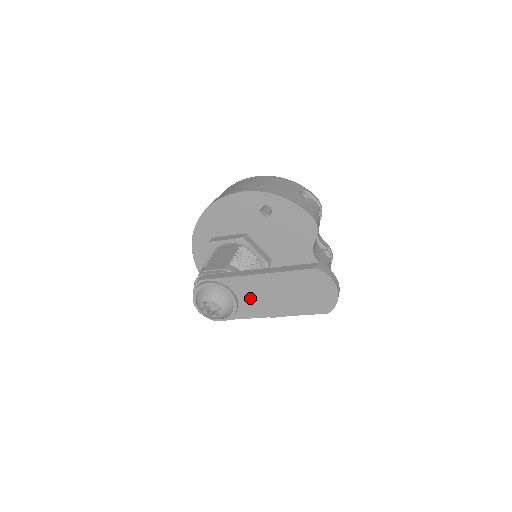
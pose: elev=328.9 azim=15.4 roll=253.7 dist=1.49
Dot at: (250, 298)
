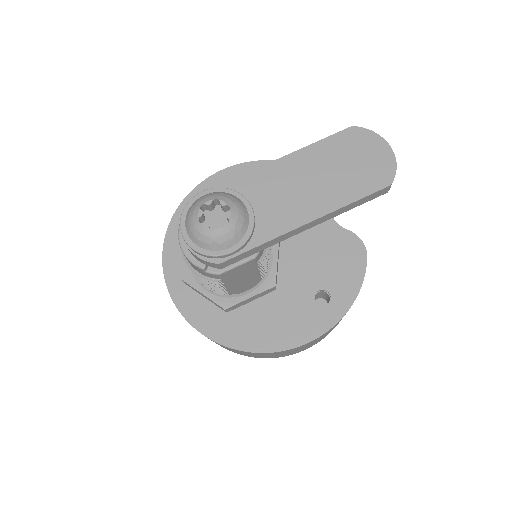
Dot at: (271, 201)
